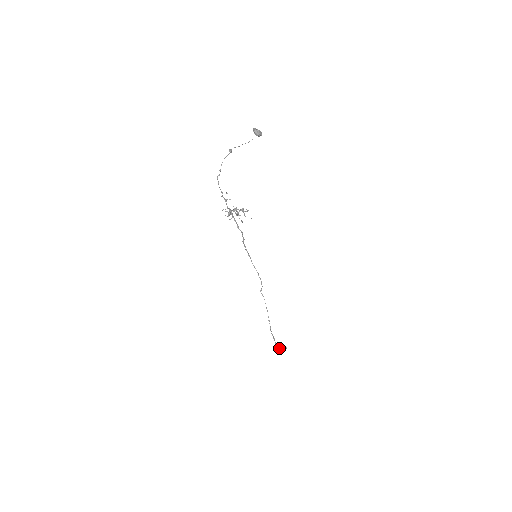
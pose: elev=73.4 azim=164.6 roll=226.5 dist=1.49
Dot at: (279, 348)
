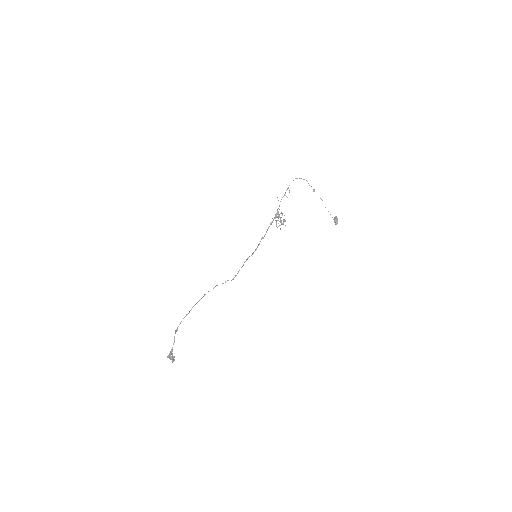
Dot at: occluded
